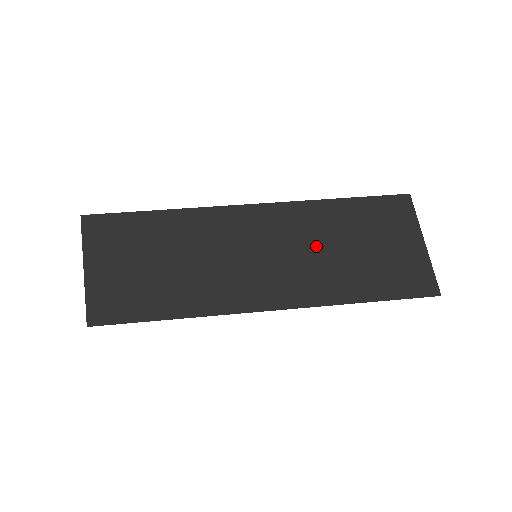
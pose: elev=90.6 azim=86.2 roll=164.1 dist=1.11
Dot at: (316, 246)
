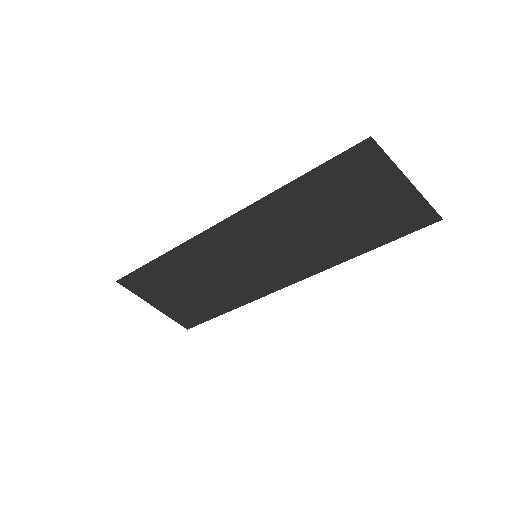
Dot at: (300, 229)
